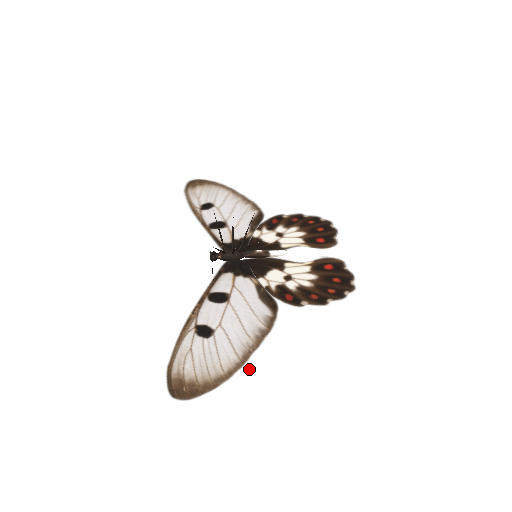
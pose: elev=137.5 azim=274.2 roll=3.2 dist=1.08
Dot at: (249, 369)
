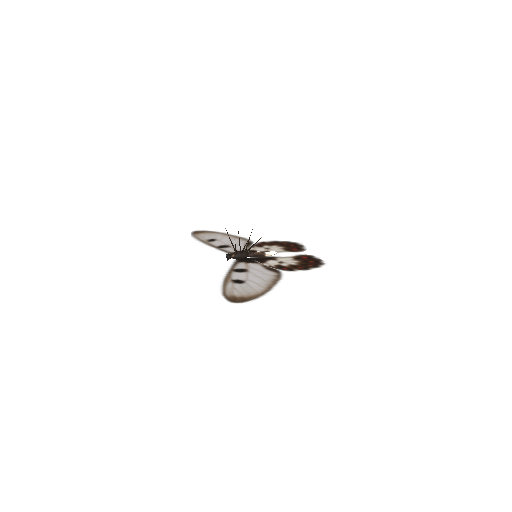
Dot at: (274, 291)
